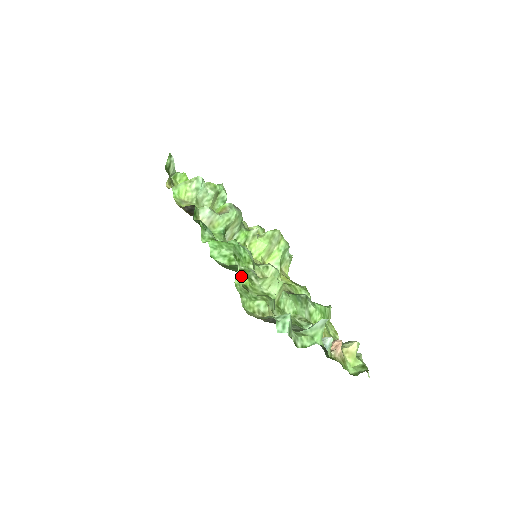
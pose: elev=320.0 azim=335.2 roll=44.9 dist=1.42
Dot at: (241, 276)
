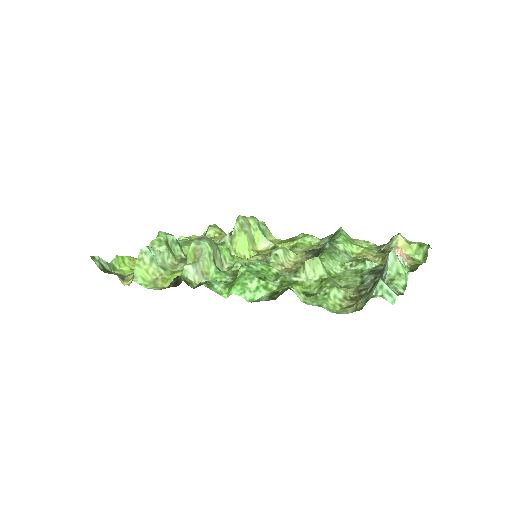
Dot at: (299, 291)
